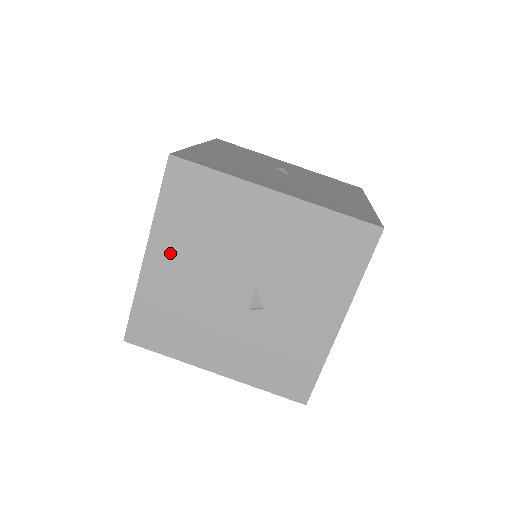
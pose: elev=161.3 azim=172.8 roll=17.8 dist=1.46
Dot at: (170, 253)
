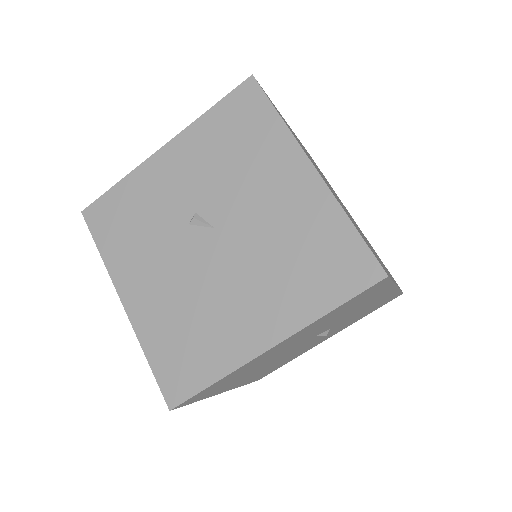
Dot at: occluded
